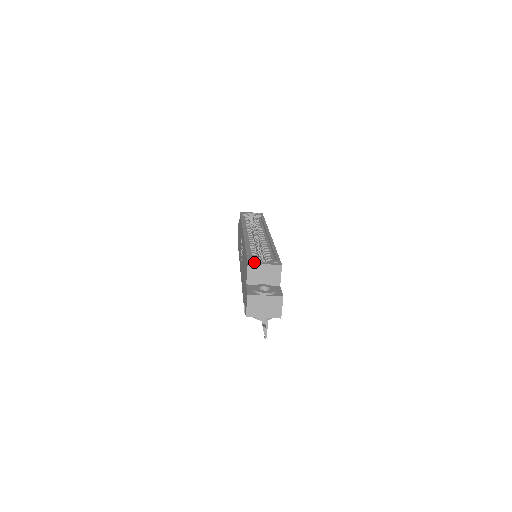
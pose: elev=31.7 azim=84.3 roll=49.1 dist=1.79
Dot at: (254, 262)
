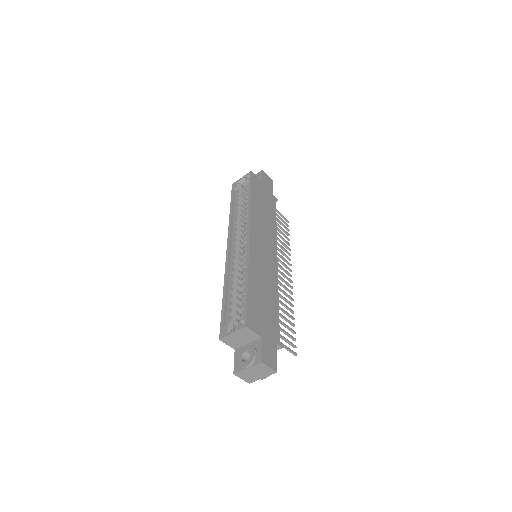
Dot at: (224, 334)
